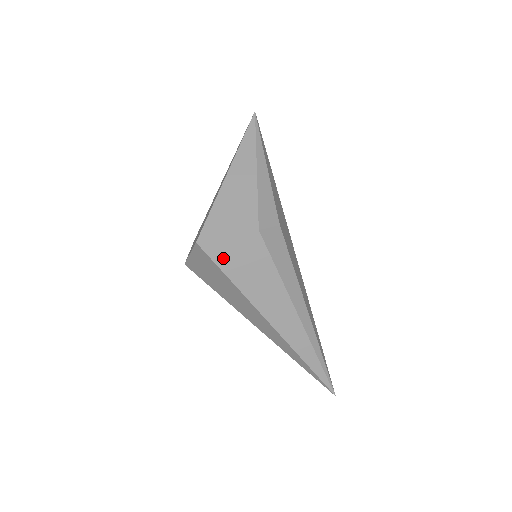
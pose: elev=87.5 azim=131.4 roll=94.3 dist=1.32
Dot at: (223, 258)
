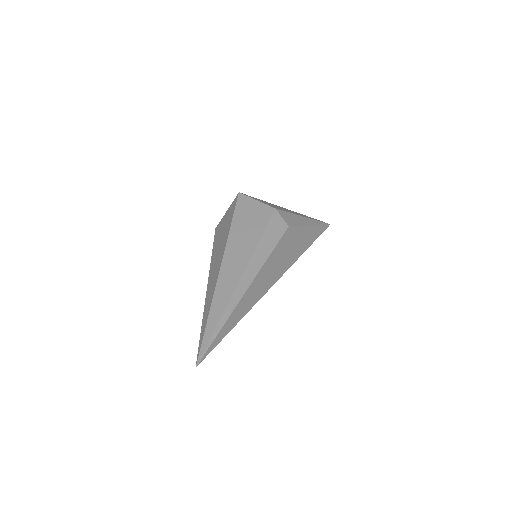
Dot at: (242, 208)
